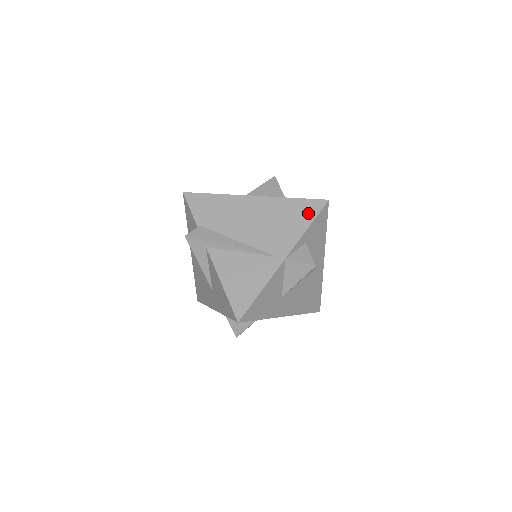
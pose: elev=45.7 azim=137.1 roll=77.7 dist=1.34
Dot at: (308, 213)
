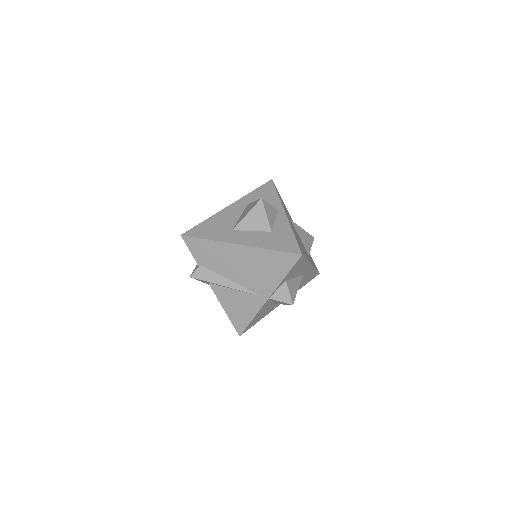
Dot at: (285, 265)
